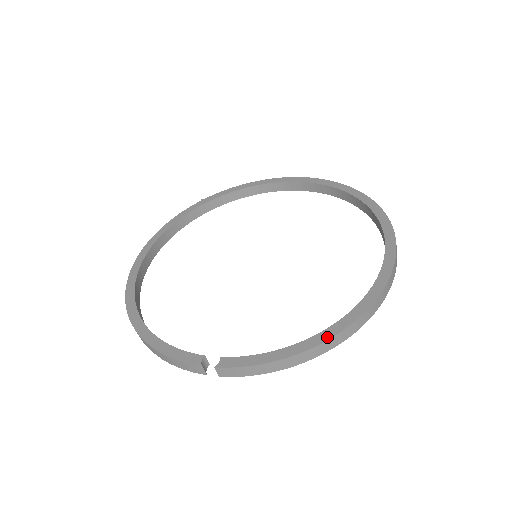
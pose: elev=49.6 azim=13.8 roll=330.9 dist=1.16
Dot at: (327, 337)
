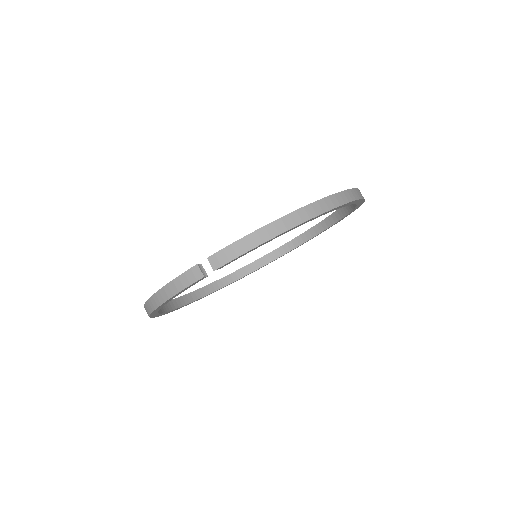
Dot at: (299, 209)
